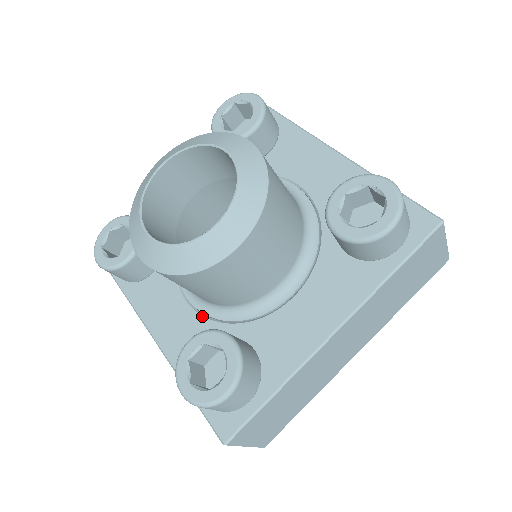
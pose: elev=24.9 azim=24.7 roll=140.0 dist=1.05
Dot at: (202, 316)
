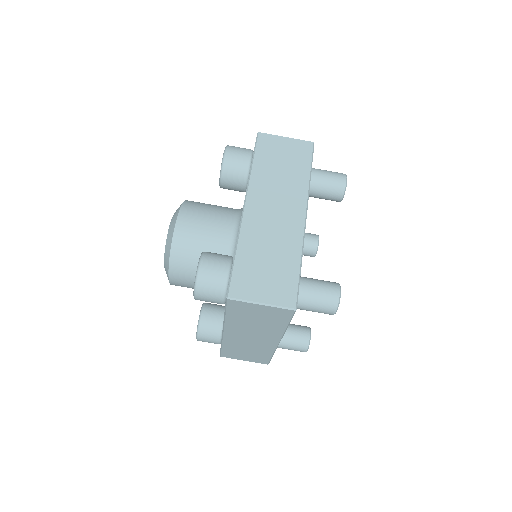
Dot at: occluded
